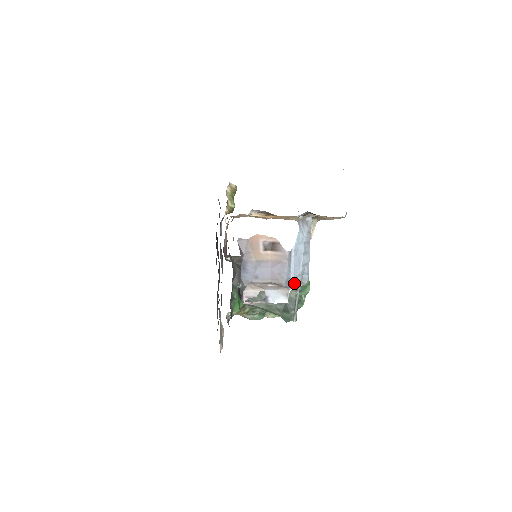
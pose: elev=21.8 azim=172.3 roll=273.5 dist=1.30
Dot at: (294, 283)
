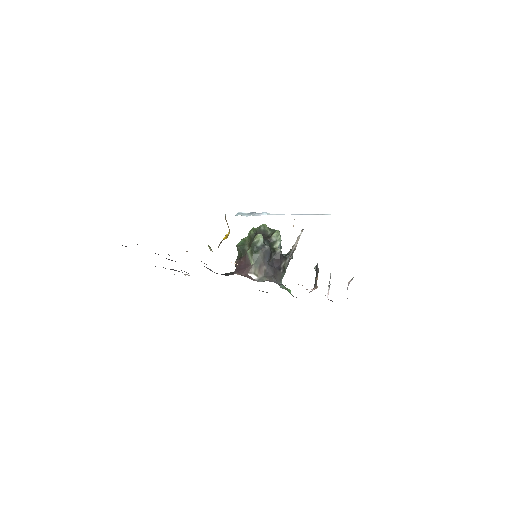
Dot at: occluded
